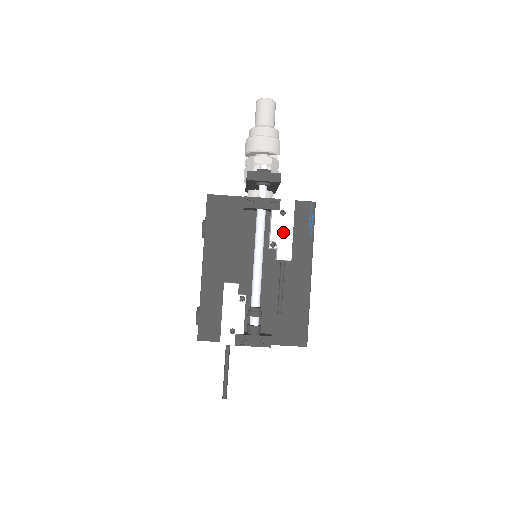
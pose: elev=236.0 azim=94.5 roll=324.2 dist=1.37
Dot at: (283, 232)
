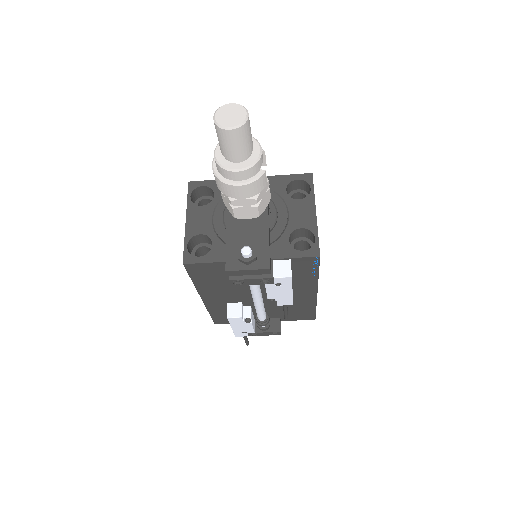
Dot at: (281, 294)
